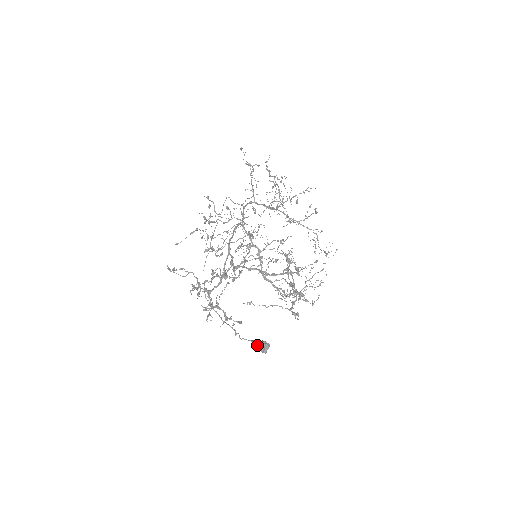
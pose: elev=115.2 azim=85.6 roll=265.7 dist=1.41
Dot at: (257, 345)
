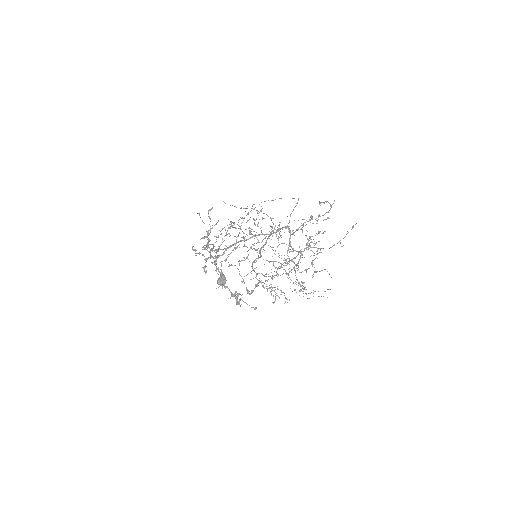
Dot at: (218, 278)
